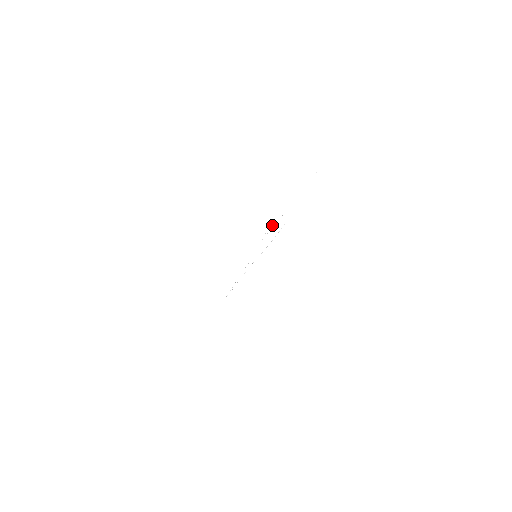
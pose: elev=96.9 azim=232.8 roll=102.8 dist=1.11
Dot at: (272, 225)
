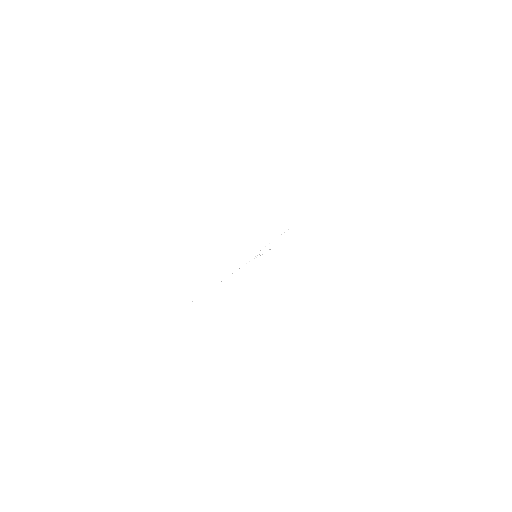
Dot at: occluded
